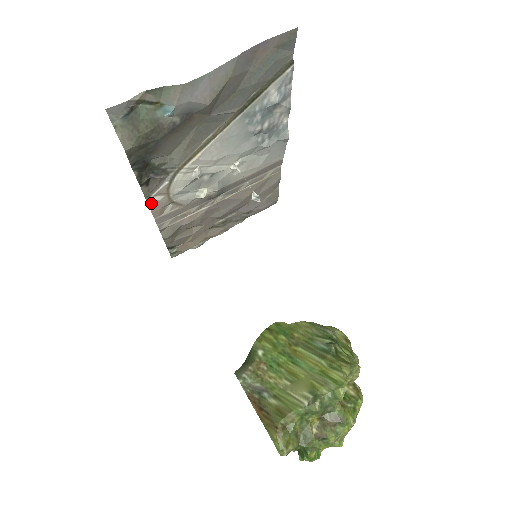
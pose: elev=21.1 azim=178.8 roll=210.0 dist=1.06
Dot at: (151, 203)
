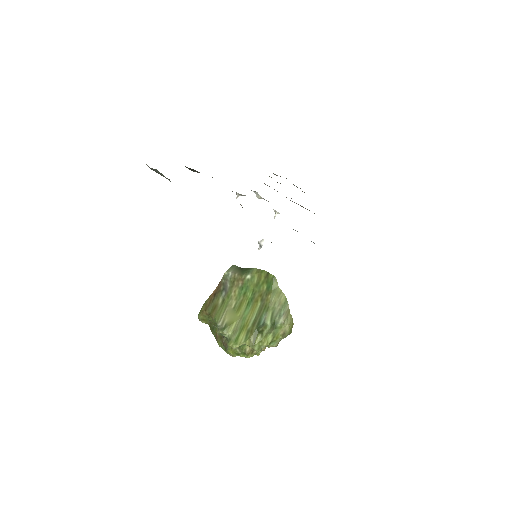
Dot at: occluded
